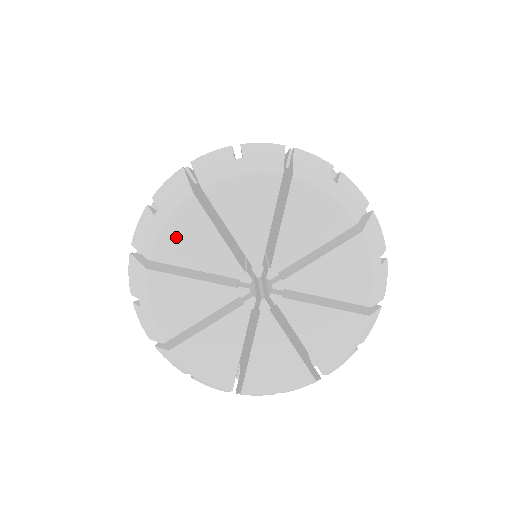
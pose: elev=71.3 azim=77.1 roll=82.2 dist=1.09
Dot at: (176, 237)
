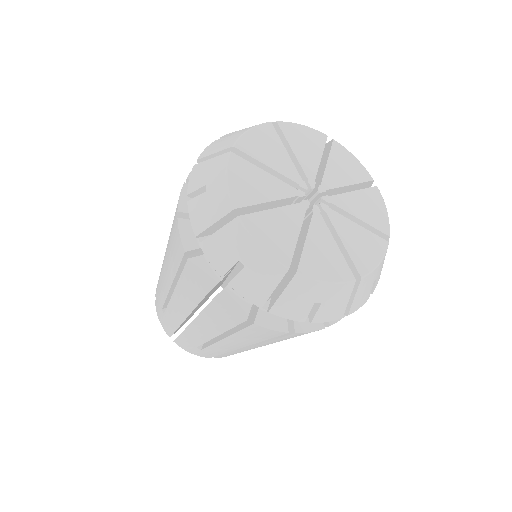
Dot at: (256, 141)
